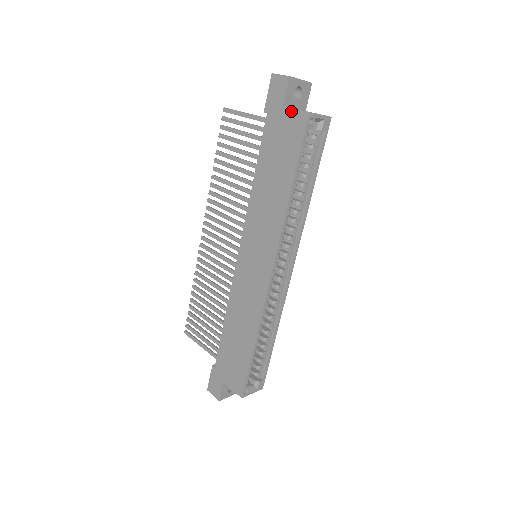
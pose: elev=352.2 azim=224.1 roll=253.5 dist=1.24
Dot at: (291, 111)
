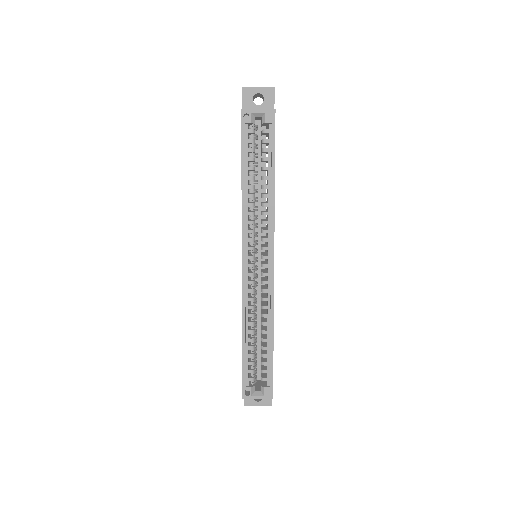
Dot at: occluded
